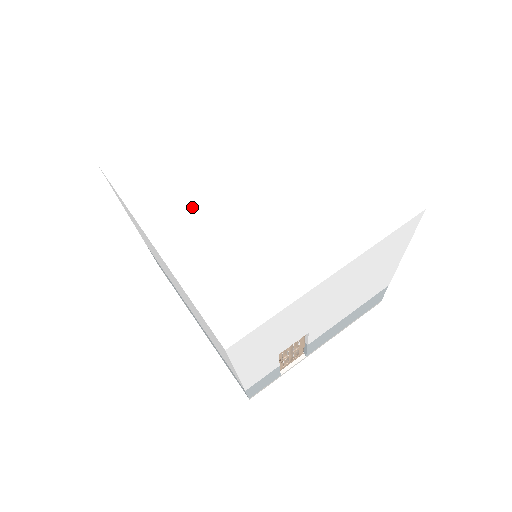
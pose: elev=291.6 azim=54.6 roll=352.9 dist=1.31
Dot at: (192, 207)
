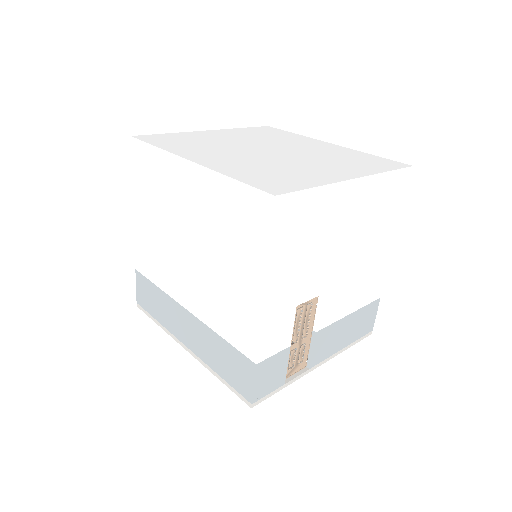
Dot at: (220, 152)
